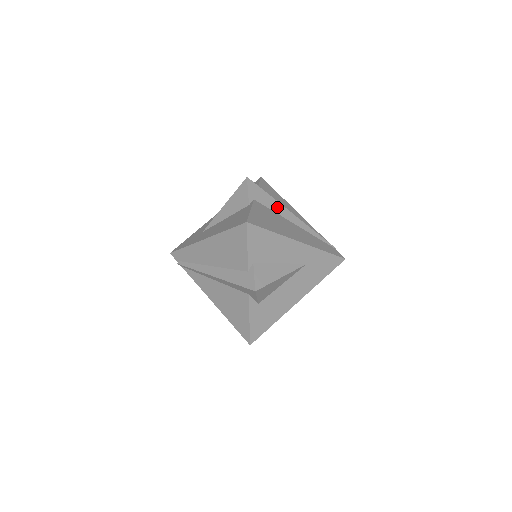
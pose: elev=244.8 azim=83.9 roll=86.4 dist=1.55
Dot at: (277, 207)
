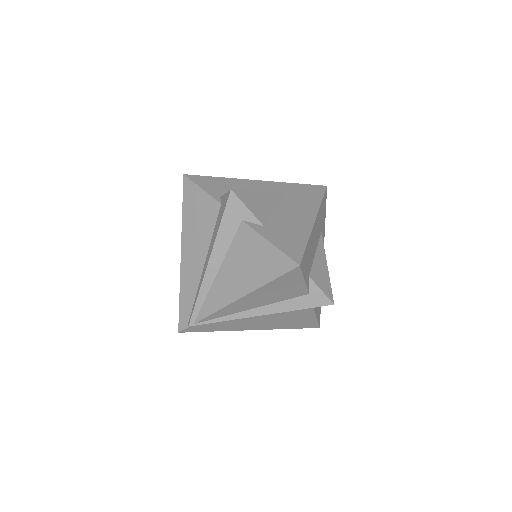
Dot at: occluded
